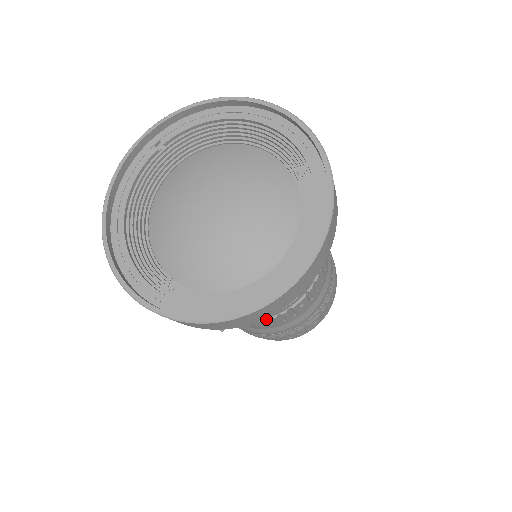
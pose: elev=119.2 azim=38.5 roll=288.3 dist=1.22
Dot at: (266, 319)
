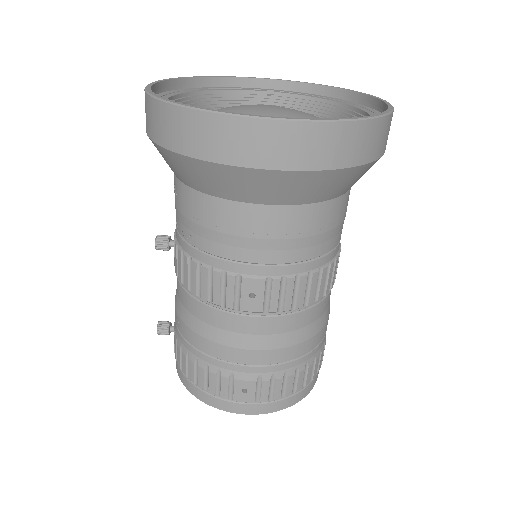
Dot at: (210, 269)
